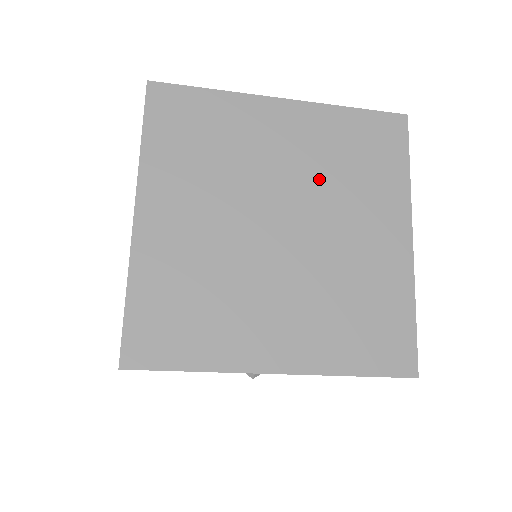
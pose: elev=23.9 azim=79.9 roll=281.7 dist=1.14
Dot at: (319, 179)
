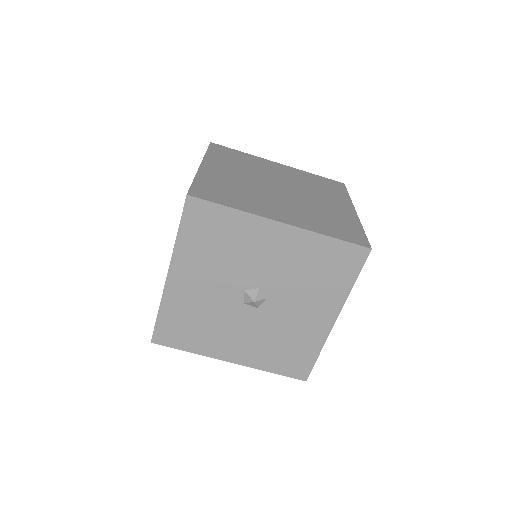
Dot at: (300, 184)
